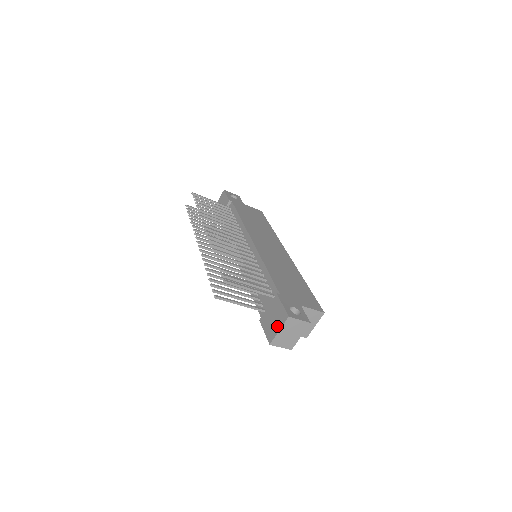
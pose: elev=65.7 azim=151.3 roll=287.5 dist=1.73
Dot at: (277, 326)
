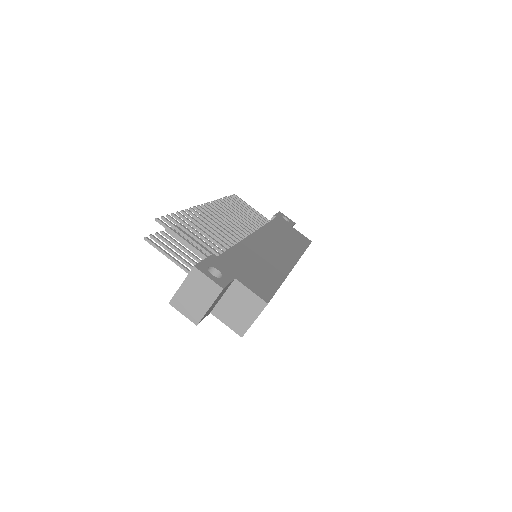
Dot at: occluded
